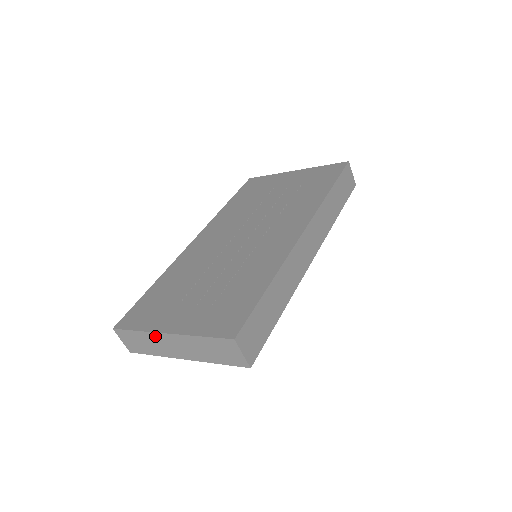
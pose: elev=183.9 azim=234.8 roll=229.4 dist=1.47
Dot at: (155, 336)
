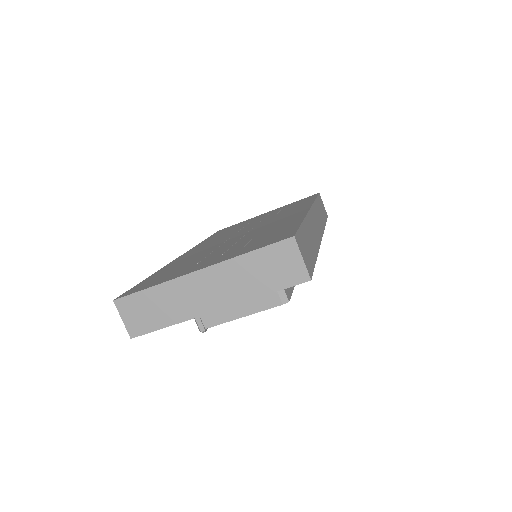
Dot at: (179, 284)
